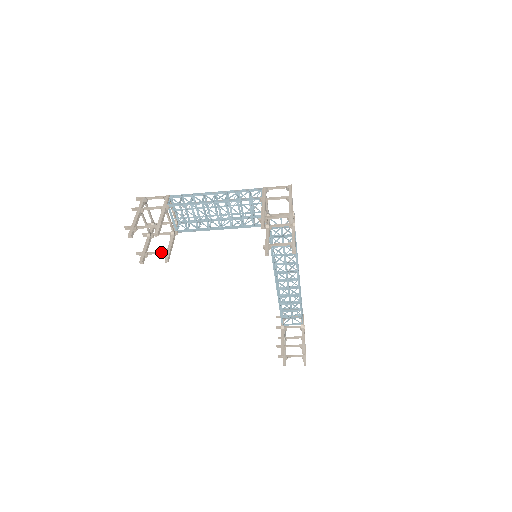
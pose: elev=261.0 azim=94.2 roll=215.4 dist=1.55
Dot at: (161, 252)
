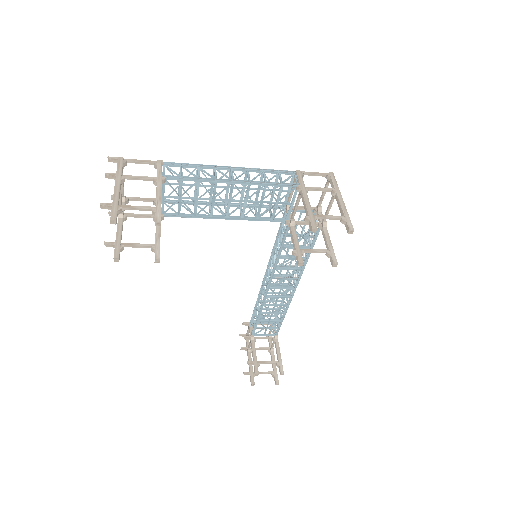
Dot at: (146, 245)
